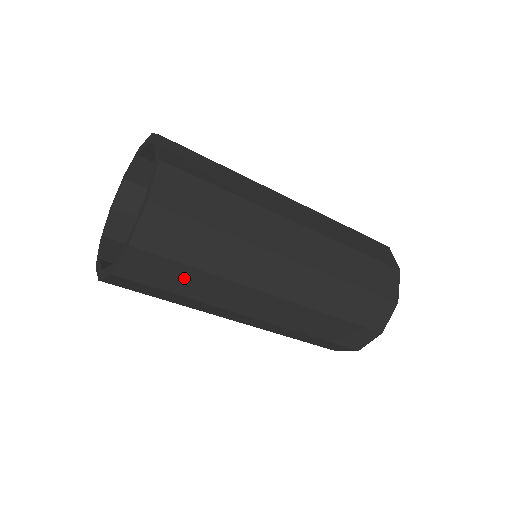
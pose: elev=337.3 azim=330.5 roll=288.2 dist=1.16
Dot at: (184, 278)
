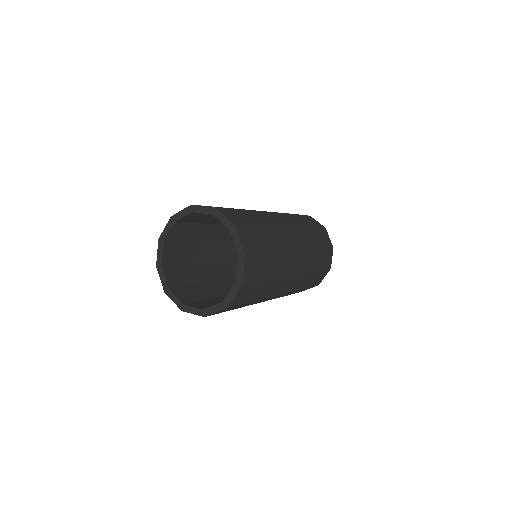
Dot at: (242, 305)
